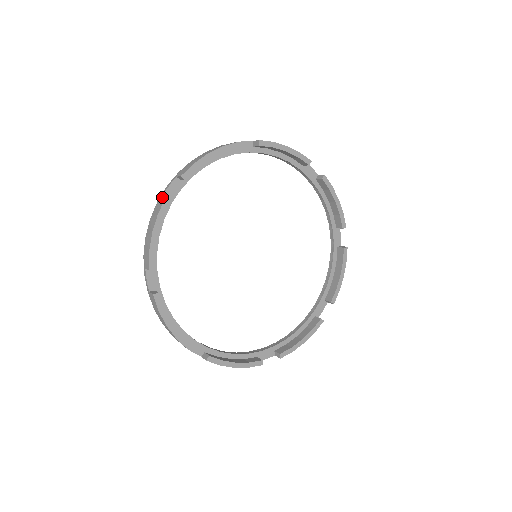
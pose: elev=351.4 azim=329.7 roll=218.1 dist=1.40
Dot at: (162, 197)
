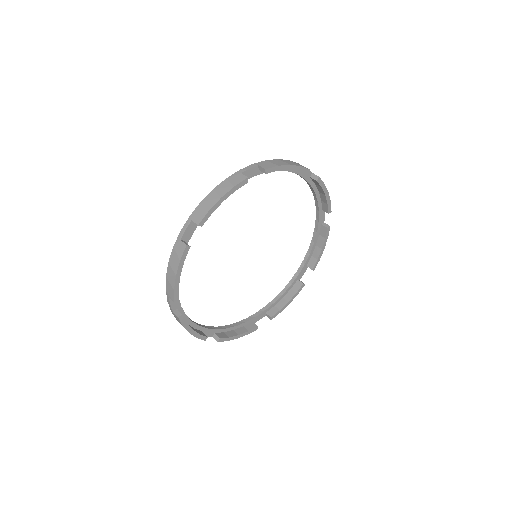
Dot at: occluded
